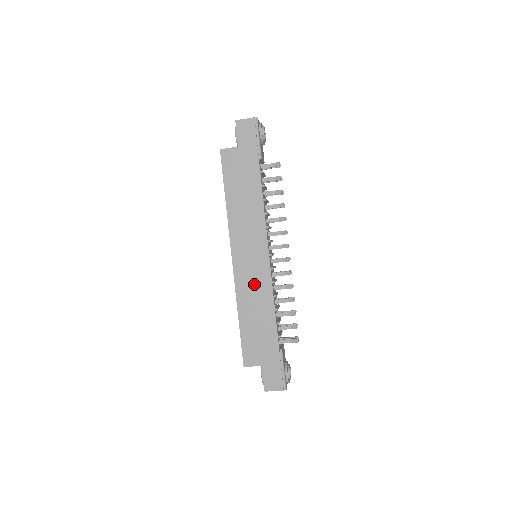
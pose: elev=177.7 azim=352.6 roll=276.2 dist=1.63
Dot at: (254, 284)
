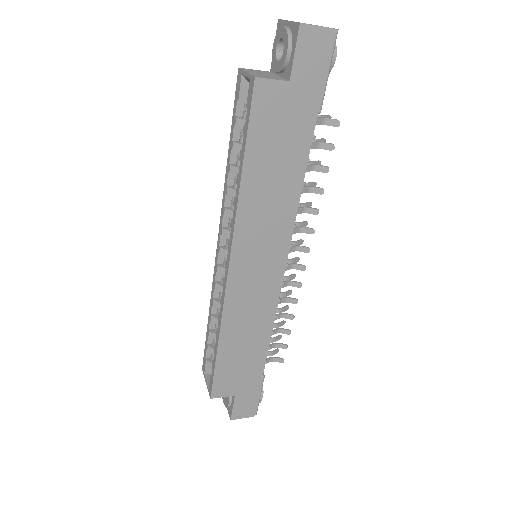
Dot at: (252, 304)
